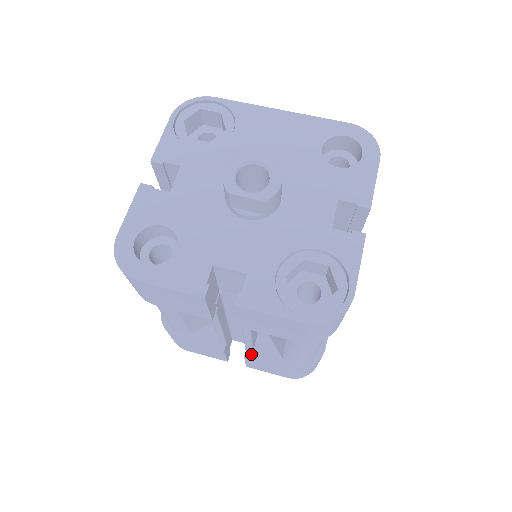
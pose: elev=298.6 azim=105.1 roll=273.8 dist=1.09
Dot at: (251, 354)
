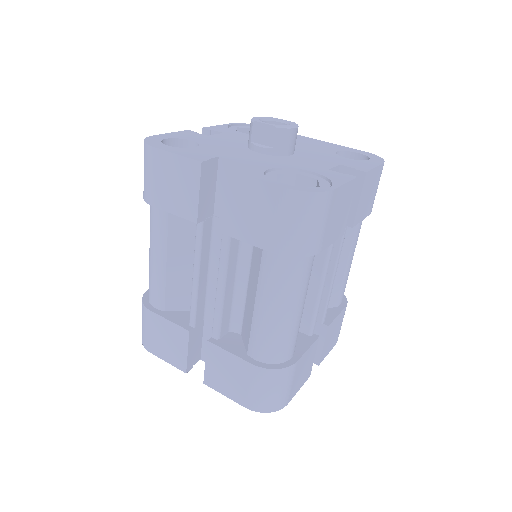
Dot at: (216, 341)
